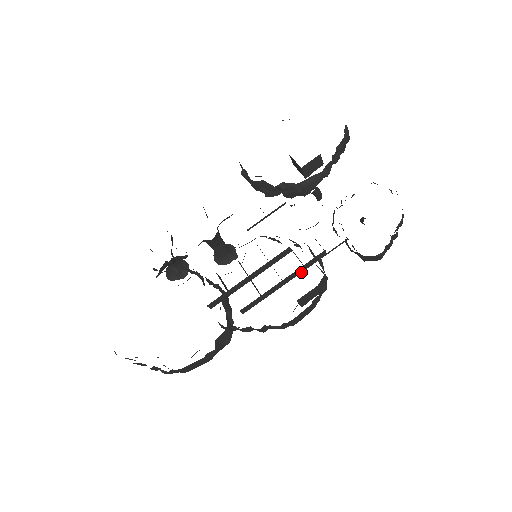
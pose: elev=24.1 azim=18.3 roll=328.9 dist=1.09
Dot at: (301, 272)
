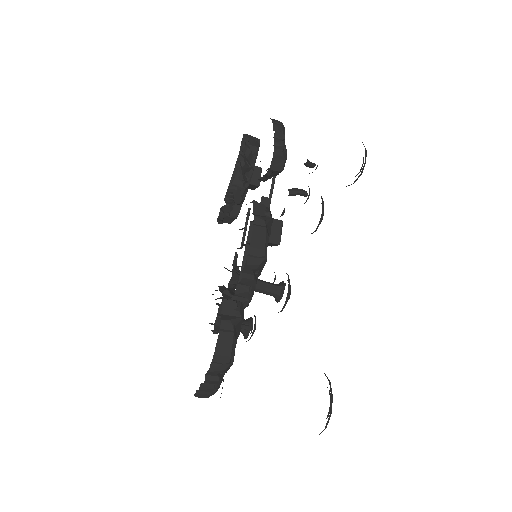
Dot at: occluded
